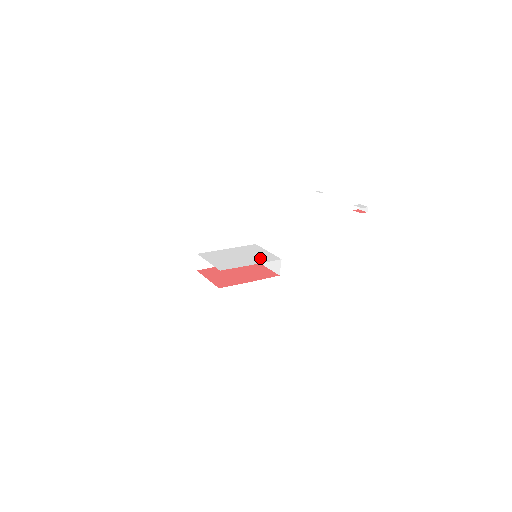
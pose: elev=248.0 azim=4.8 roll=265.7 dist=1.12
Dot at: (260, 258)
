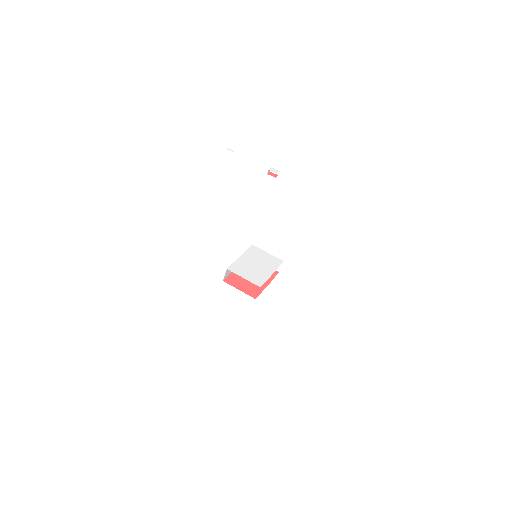
Dot at: (271, 264)
